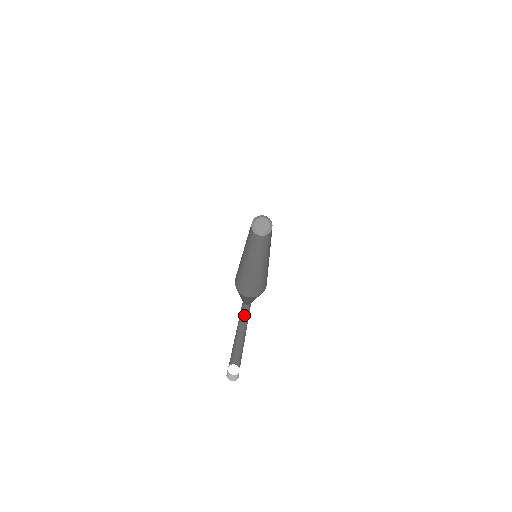
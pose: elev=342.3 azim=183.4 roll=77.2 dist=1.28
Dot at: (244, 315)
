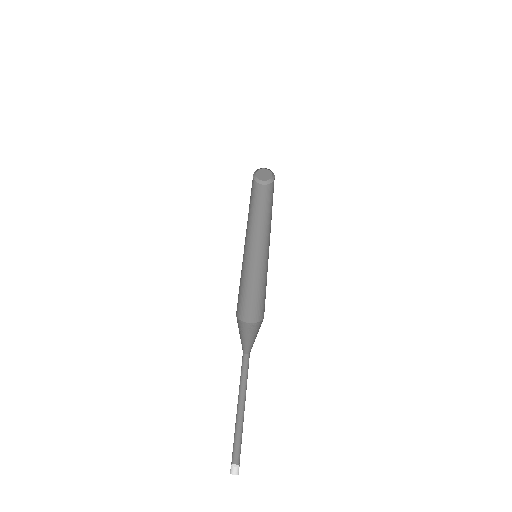
Dot at: (243, 373)
